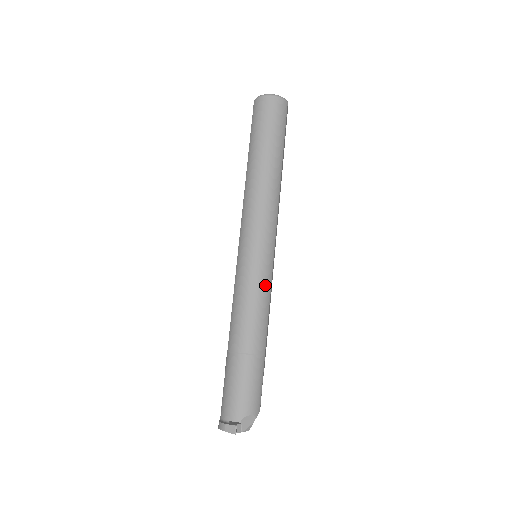
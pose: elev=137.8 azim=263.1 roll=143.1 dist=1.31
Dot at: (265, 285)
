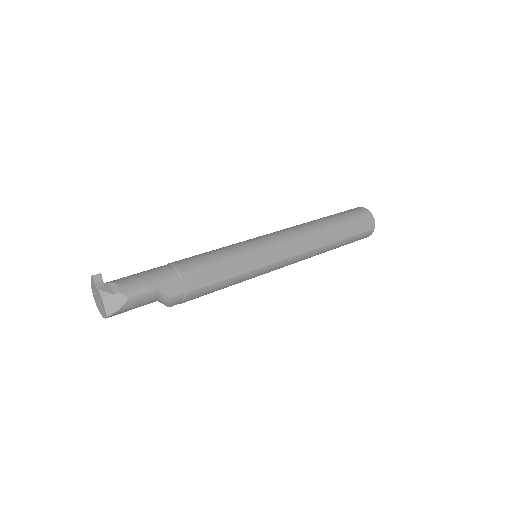
Dot at: (236, 251)
